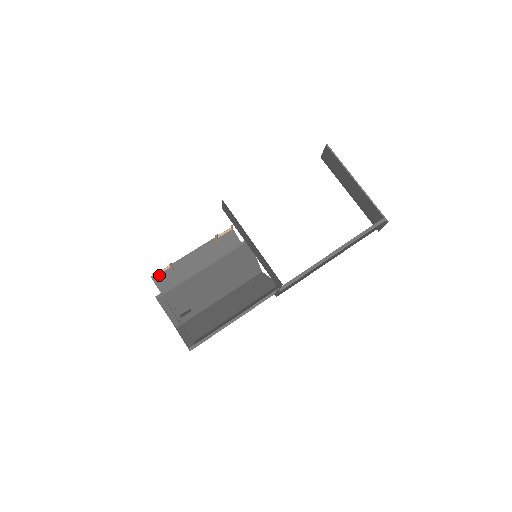
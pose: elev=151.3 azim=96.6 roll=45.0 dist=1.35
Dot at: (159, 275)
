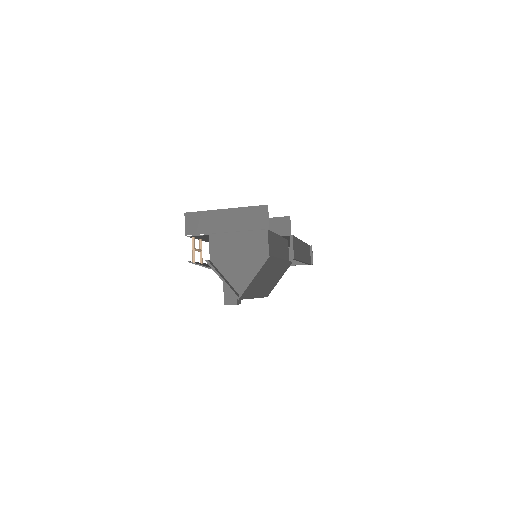
Dot at: (194, 262)
